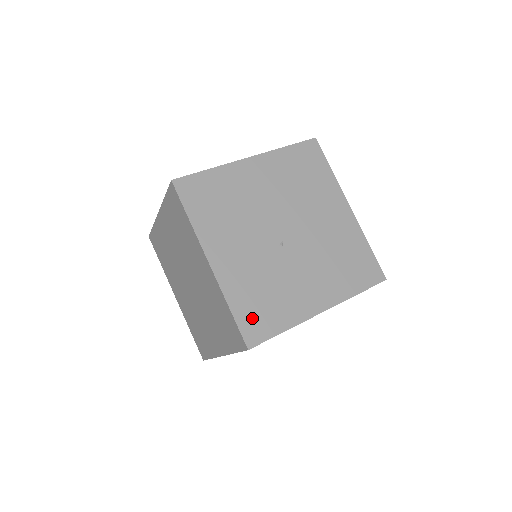
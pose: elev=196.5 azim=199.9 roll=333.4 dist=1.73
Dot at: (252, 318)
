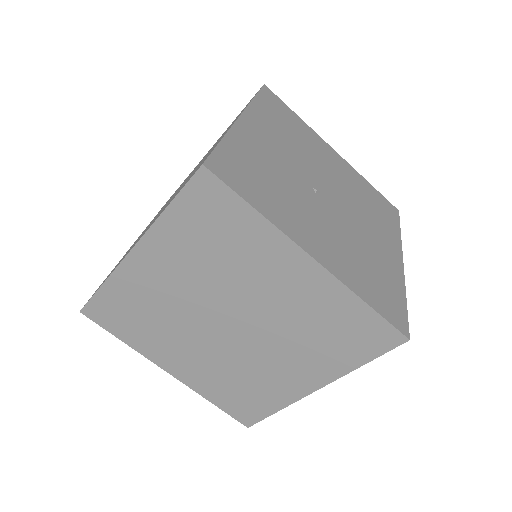
Dot at: (235, 165)
